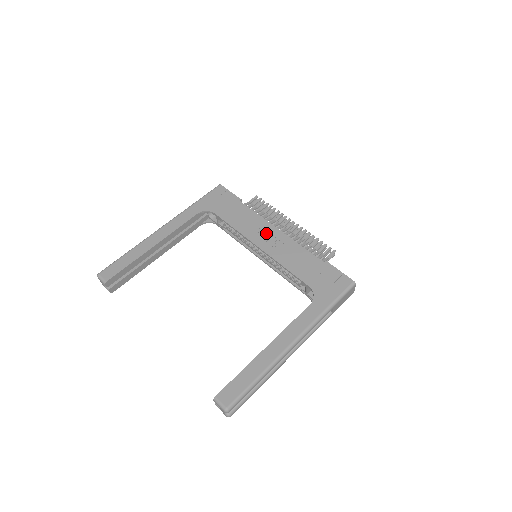
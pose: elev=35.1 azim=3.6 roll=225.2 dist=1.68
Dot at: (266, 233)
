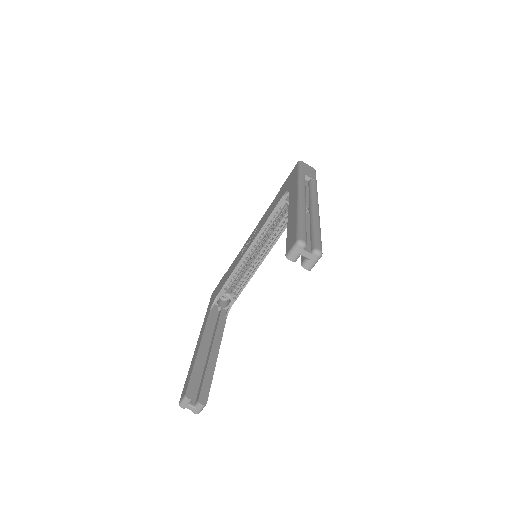
Dot at: (246, 246)
